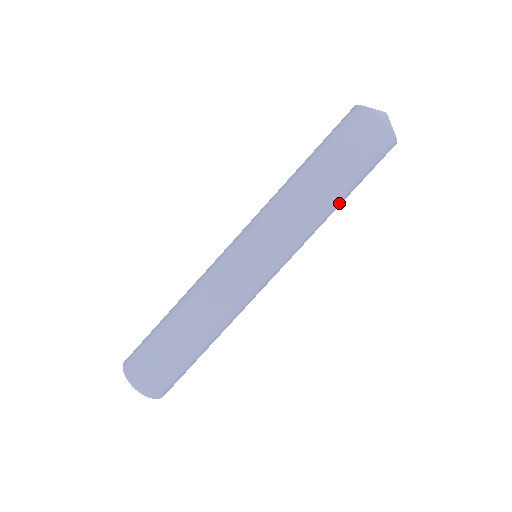
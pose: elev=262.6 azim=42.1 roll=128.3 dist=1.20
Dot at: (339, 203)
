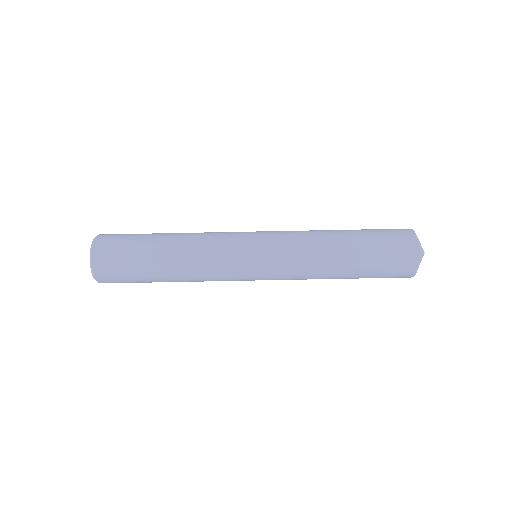
Dot at: (344, 263)
